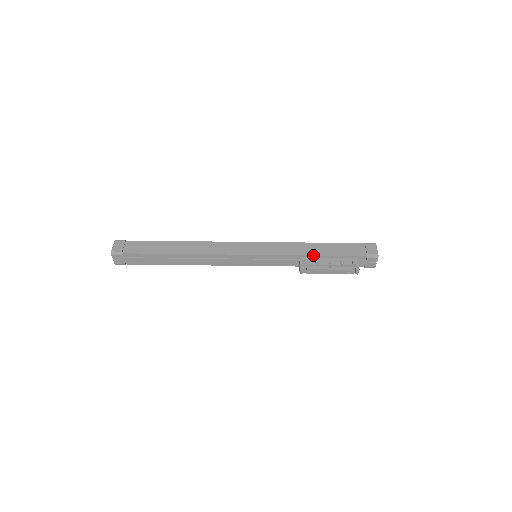
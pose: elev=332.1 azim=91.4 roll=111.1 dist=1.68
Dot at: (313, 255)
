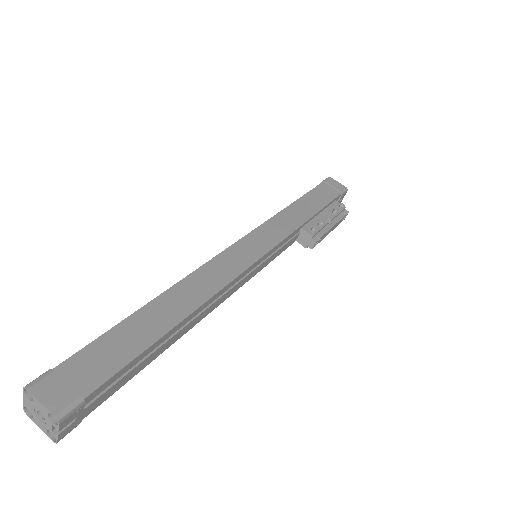
Dot at: (311, 217)
